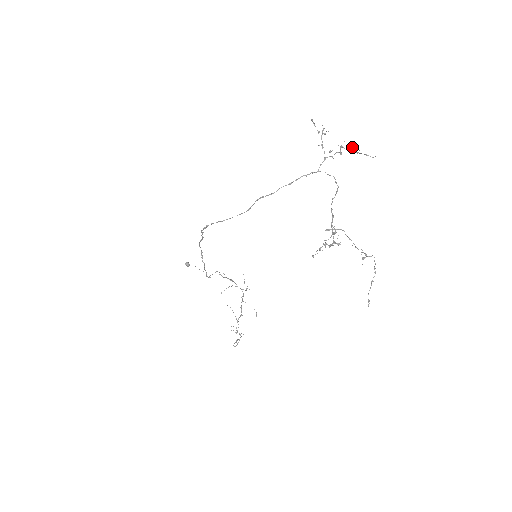
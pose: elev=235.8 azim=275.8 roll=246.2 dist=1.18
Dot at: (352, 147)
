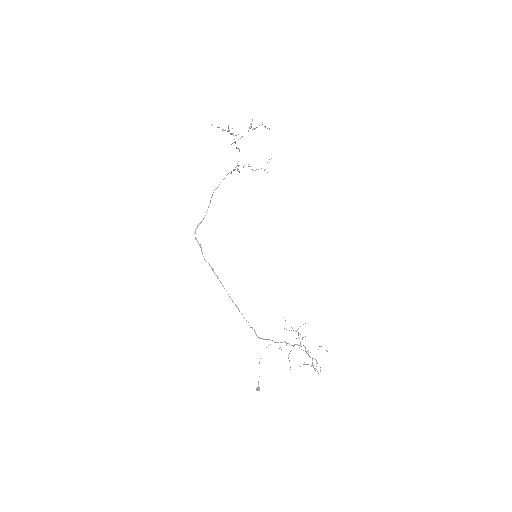
Dot at: occluded
